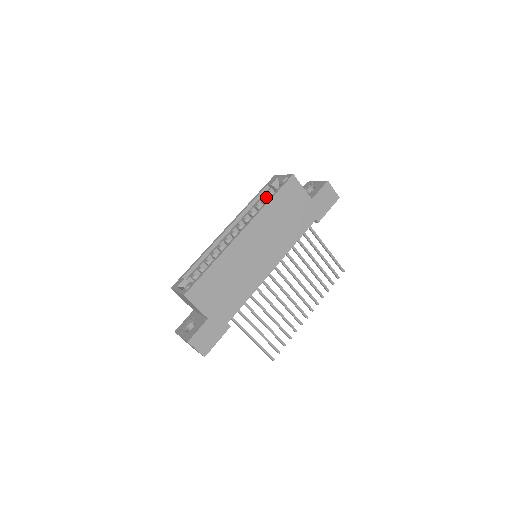
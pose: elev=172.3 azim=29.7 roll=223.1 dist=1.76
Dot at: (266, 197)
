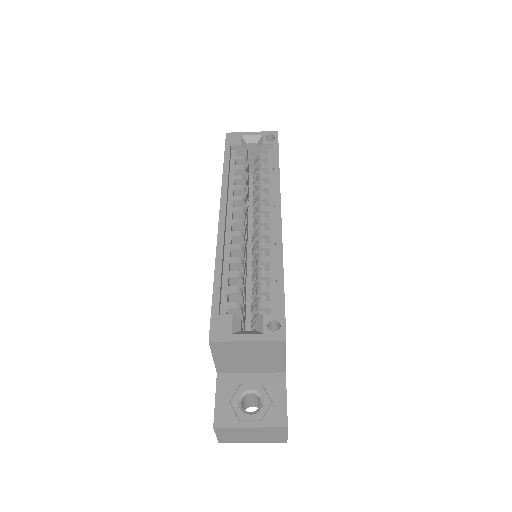
Dot at: (235, 164)
